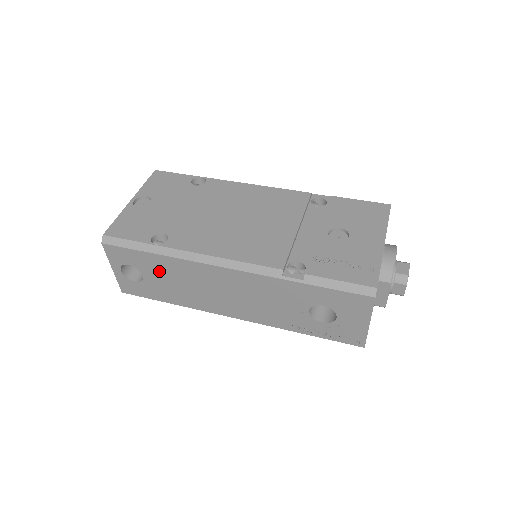
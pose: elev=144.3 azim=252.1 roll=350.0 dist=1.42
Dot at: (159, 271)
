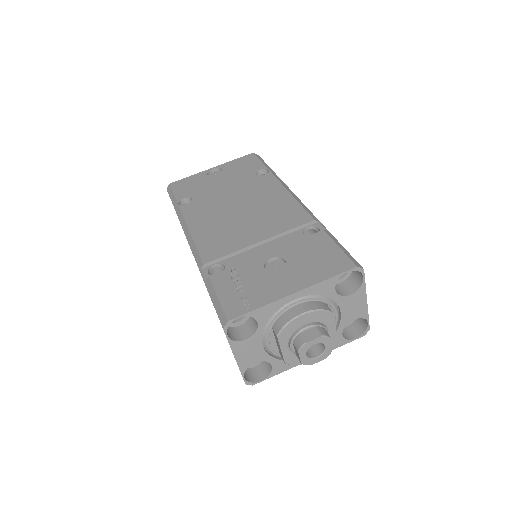
Dot at: occluded
